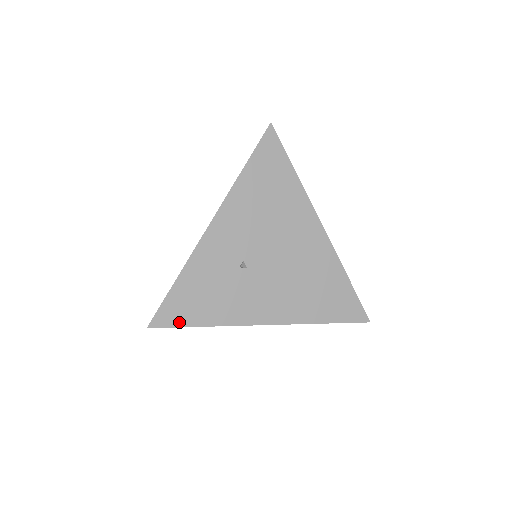
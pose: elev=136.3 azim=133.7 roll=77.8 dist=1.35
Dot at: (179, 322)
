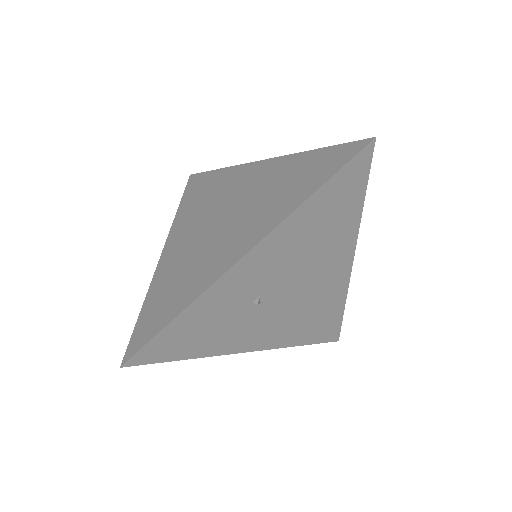
Dot at: (162, 358)
